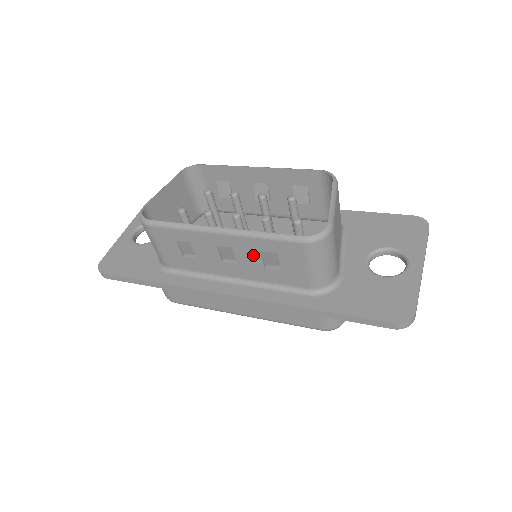
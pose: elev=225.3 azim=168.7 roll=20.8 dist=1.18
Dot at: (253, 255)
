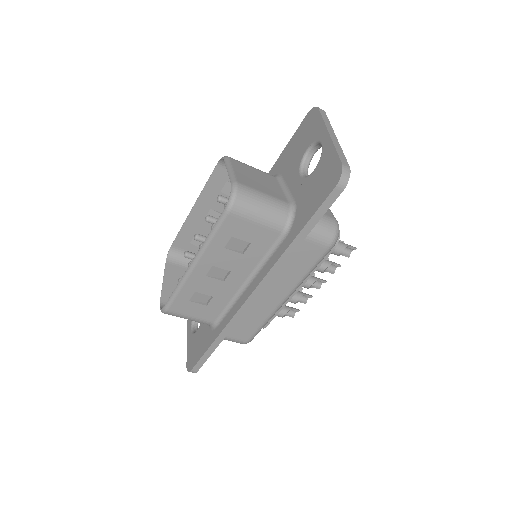
Dot at: (226, 255)
